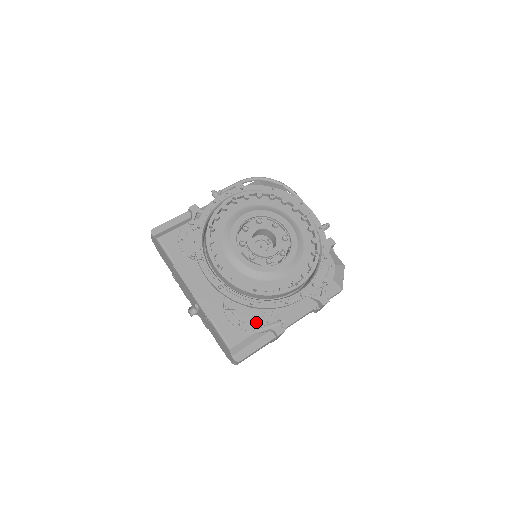
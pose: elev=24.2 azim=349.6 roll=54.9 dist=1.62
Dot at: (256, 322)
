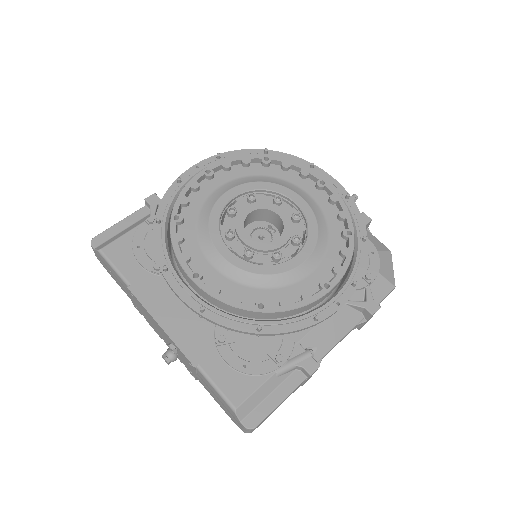
Dot at: (271, 358)
